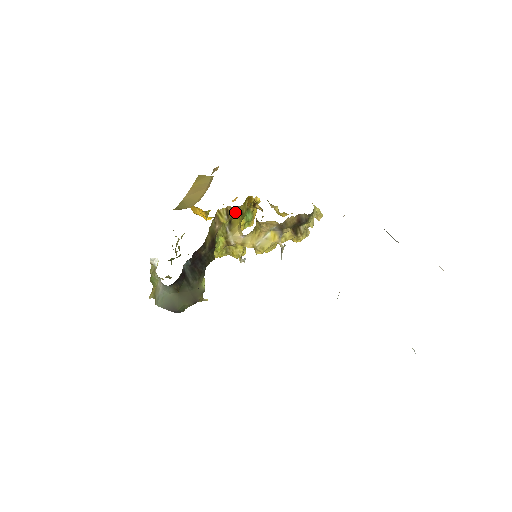
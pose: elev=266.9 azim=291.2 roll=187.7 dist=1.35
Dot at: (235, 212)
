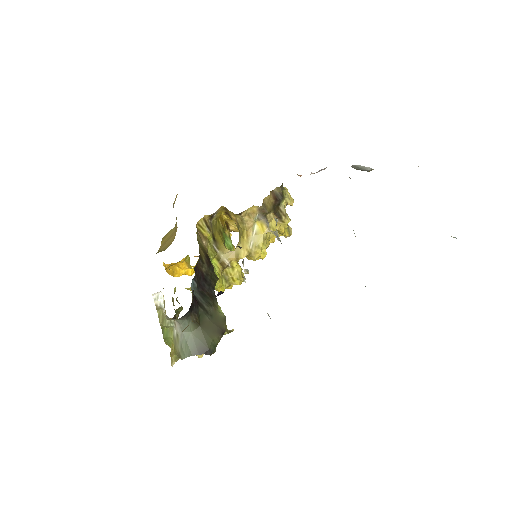
Dot at: (213, 227)
